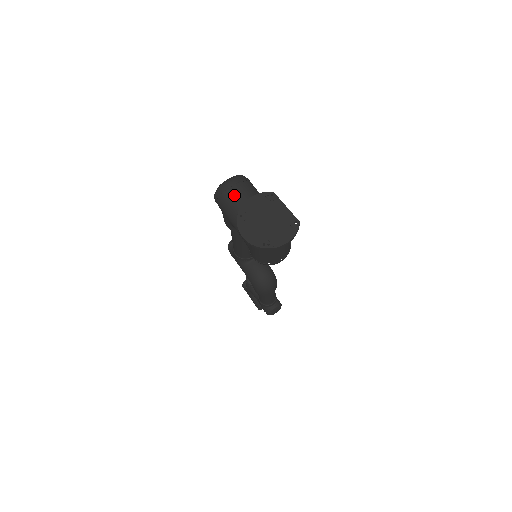
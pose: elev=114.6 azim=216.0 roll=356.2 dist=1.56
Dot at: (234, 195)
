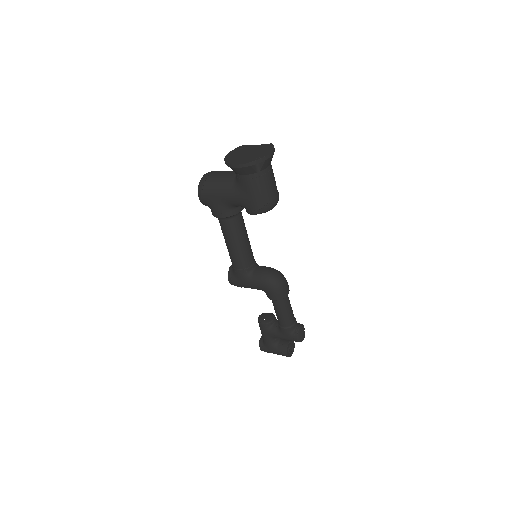
Dot at: (214, 176)
